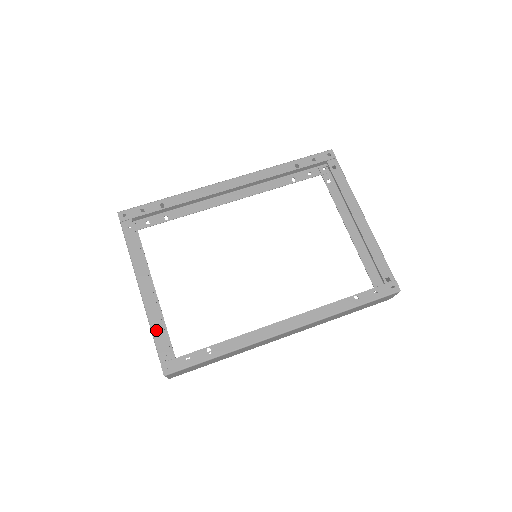
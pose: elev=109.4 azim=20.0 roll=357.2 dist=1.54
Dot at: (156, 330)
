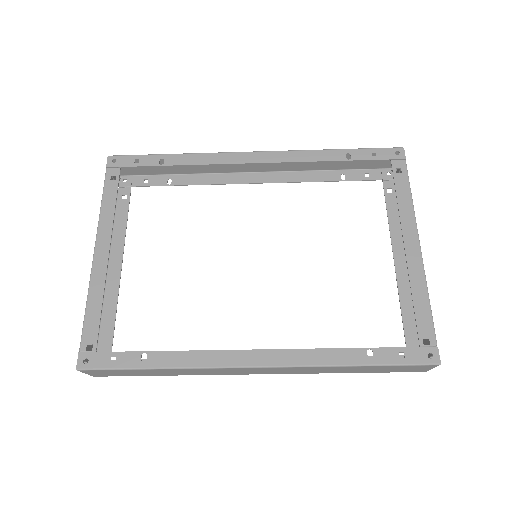
Dot at: (91, 308)
